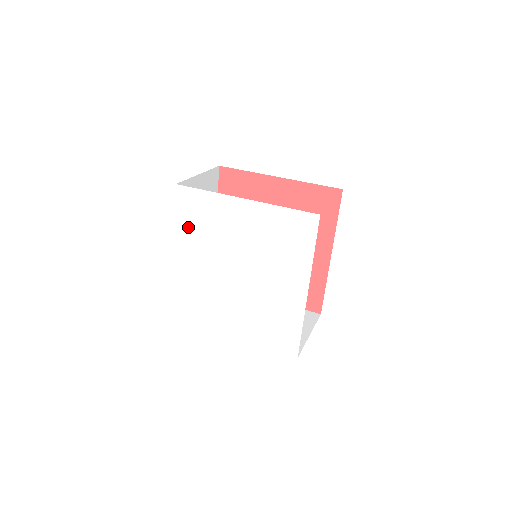
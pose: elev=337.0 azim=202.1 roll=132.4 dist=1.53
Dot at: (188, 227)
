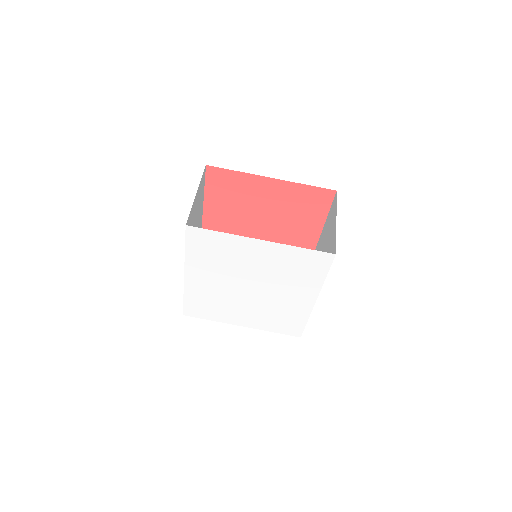
Dot at: (199, 257)
